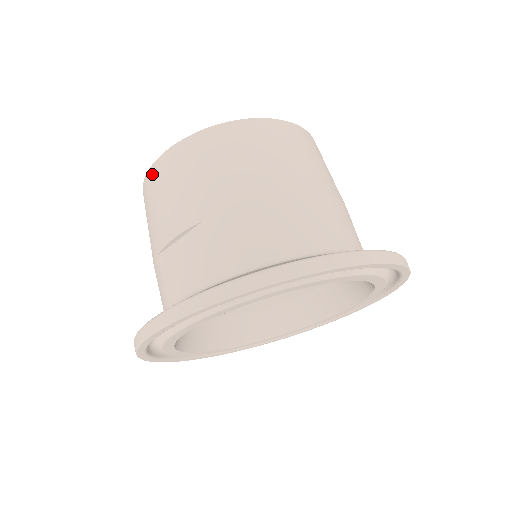
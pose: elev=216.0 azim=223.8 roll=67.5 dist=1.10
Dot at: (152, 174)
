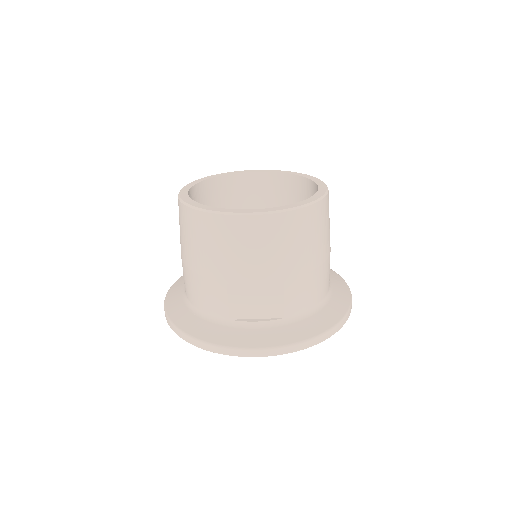
Dot at: (239, 223)
